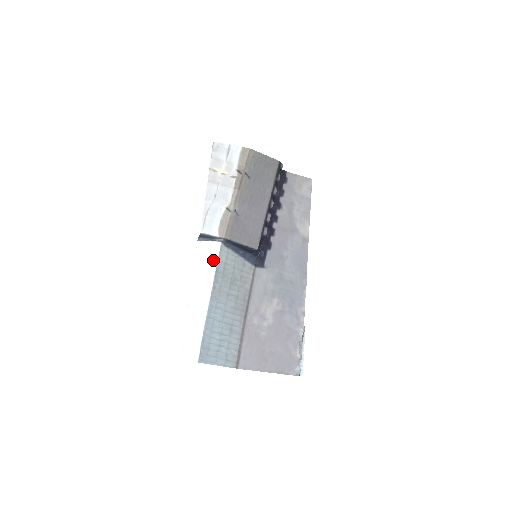
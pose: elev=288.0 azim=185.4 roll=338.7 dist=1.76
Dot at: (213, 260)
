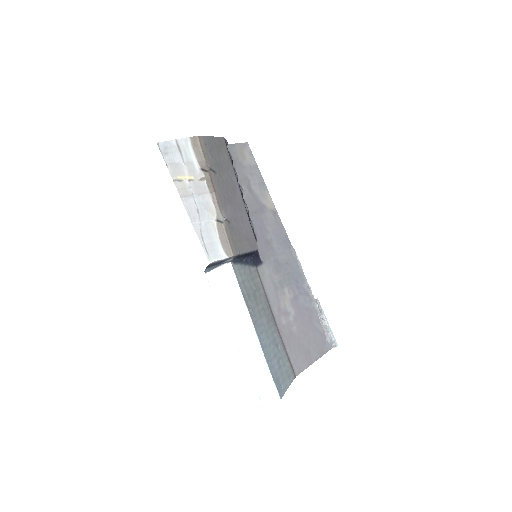
Dot at: (234, 286)
